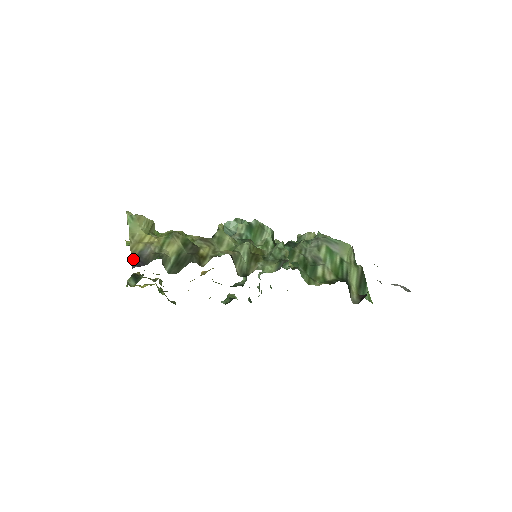
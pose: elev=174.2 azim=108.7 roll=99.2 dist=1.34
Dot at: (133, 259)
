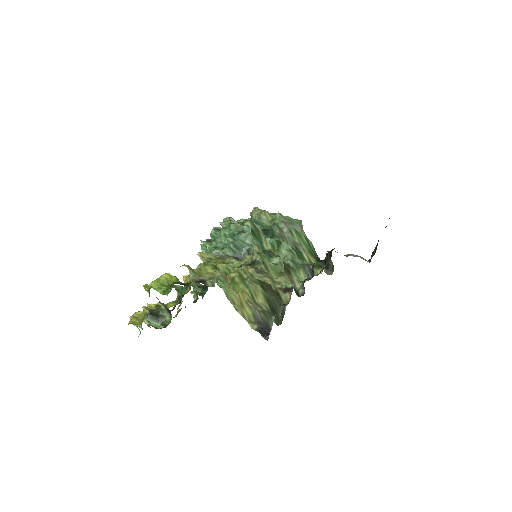
Dot at: (258, 329)
